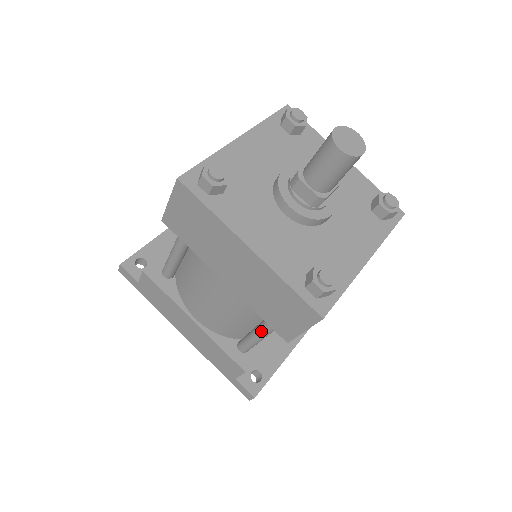
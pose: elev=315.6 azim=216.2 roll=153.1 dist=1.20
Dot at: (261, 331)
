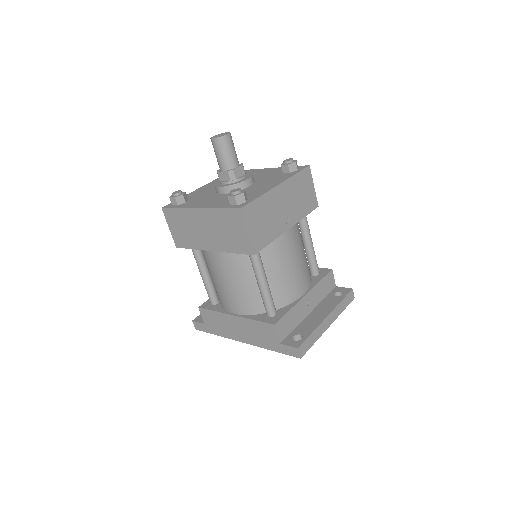
Dot at: (256, 276)
